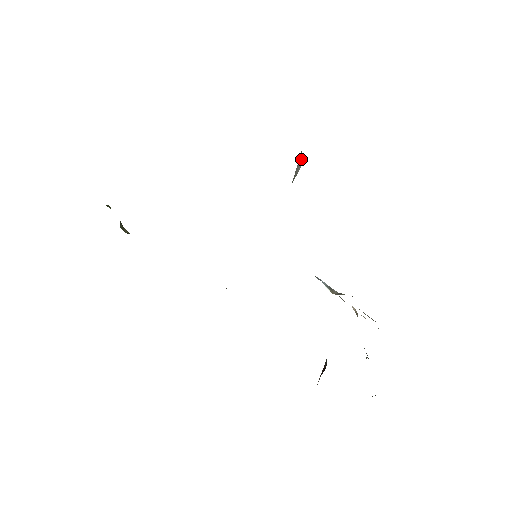
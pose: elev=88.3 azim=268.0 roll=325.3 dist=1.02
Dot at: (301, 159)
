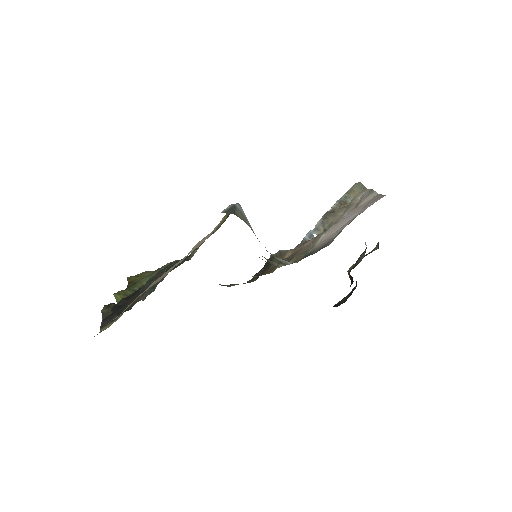
Dot at: (240, 208)
